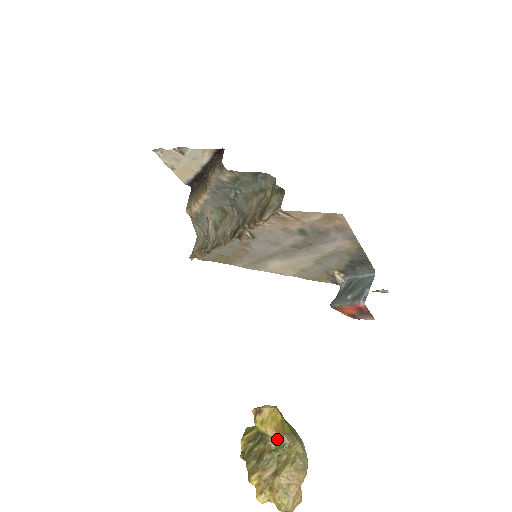
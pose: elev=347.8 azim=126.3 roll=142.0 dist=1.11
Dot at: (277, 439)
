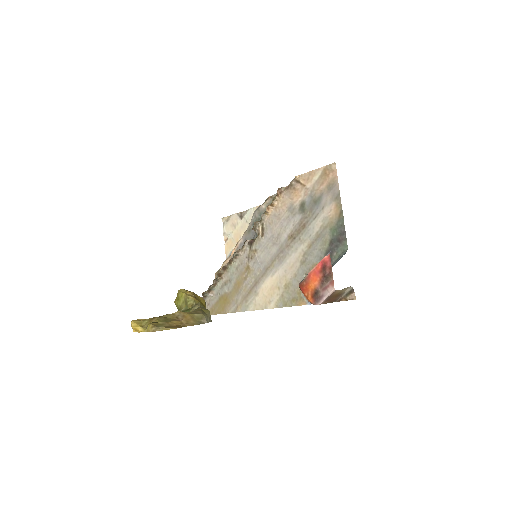
Dot at: (191, 299)
